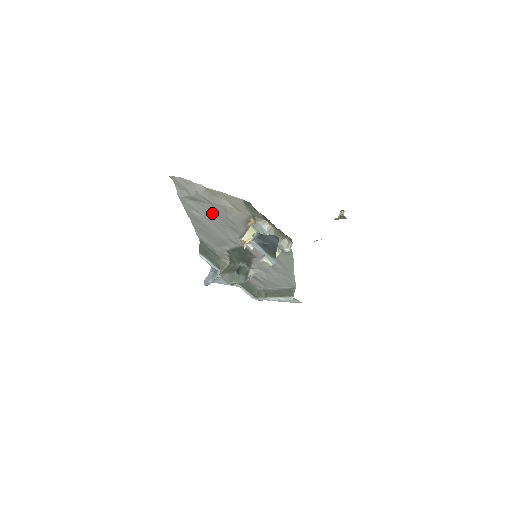
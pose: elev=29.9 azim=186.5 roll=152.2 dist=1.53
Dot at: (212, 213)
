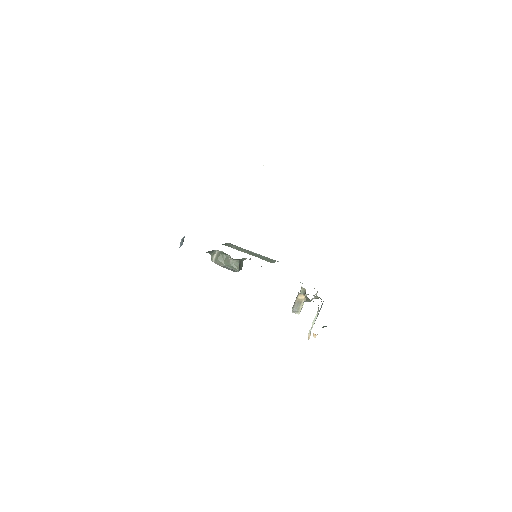
Dot at: occluded
